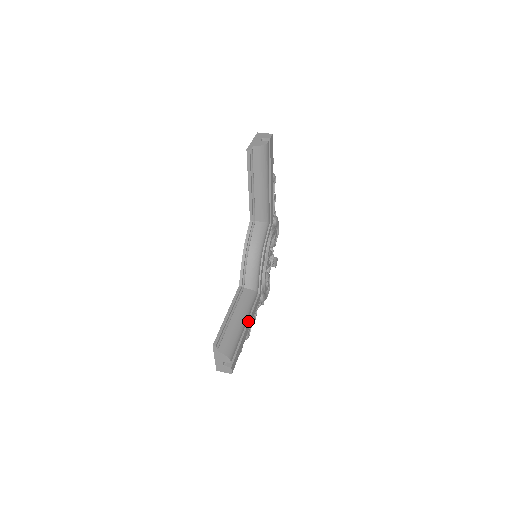
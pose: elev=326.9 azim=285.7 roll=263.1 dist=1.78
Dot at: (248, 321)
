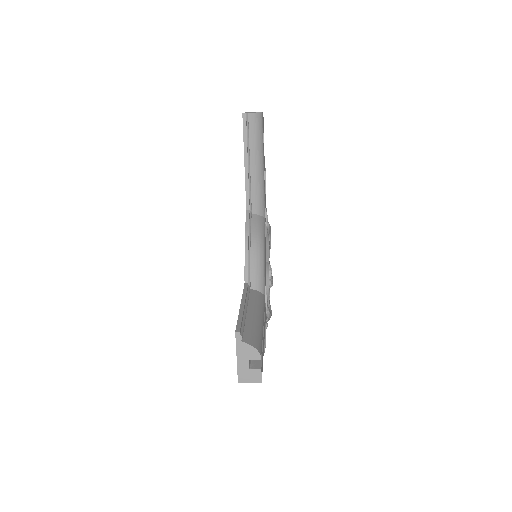
Dot at: (263, 326)
